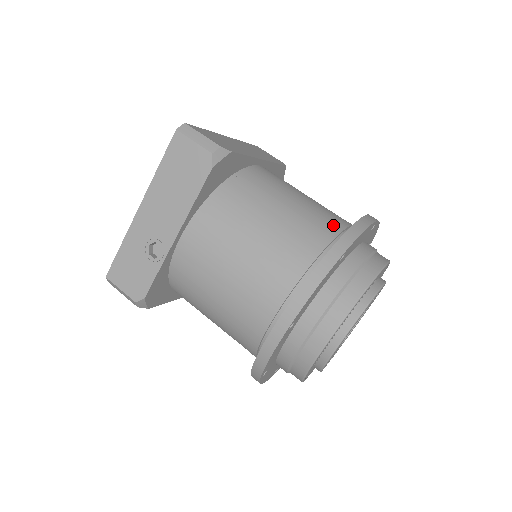
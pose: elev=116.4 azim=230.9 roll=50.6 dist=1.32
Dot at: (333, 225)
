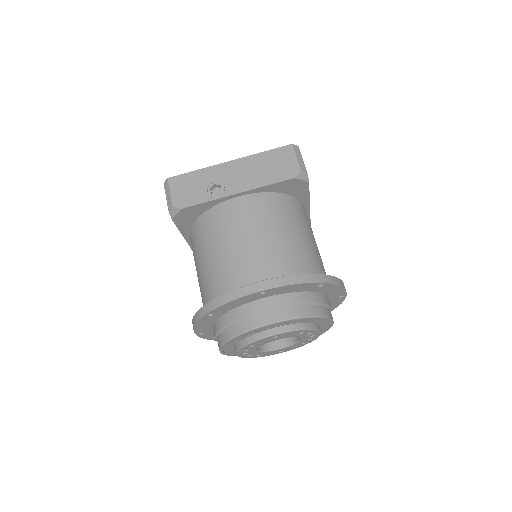
Dot at: (324, 272)
